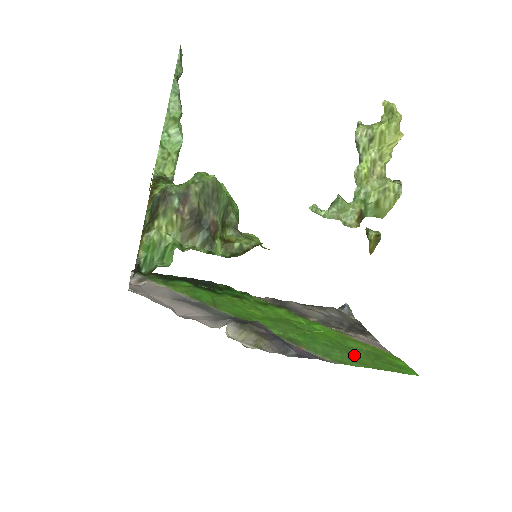
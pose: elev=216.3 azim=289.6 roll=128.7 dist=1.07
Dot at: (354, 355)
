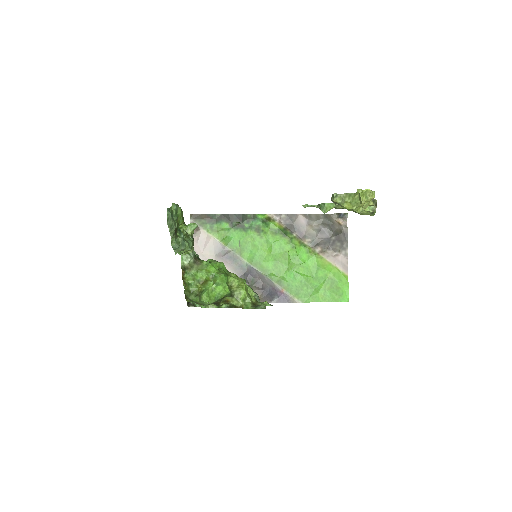
Dot at: (315, 290)
